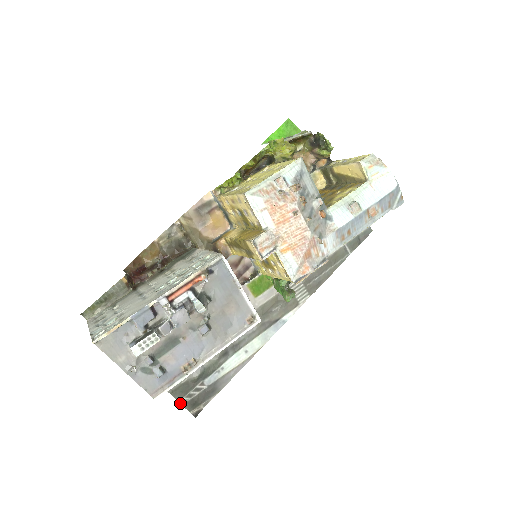
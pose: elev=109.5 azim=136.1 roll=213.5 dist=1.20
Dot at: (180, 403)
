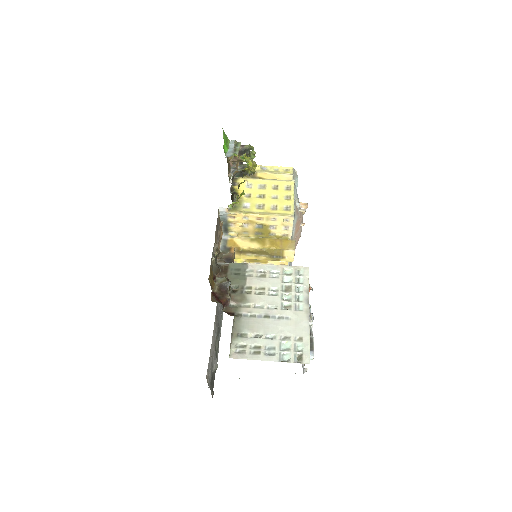
Dot at: (211, 394)
